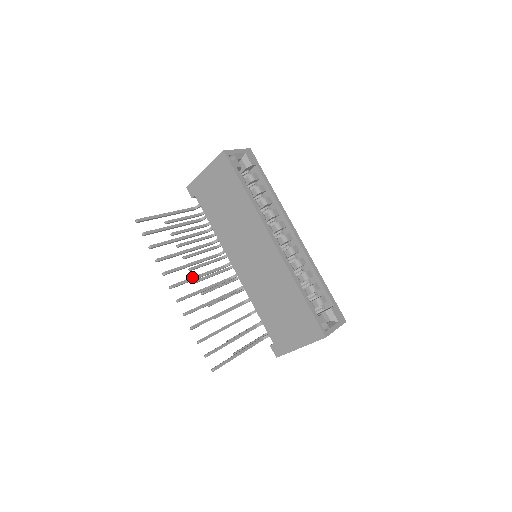
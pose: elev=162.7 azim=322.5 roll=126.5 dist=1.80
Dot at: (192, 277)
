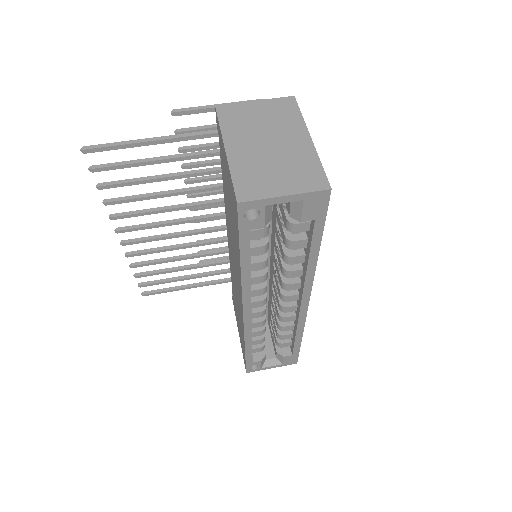
Dot at: (158, 224)
